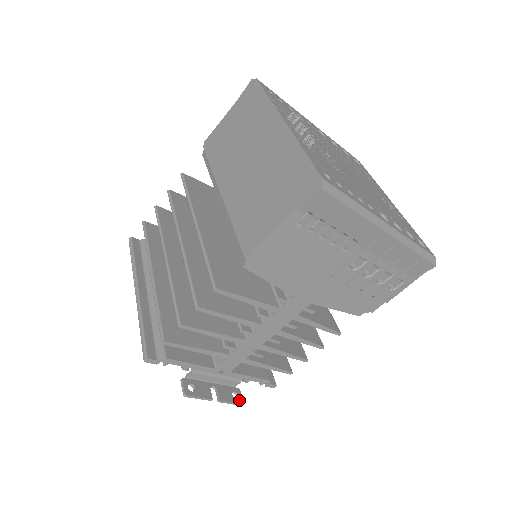
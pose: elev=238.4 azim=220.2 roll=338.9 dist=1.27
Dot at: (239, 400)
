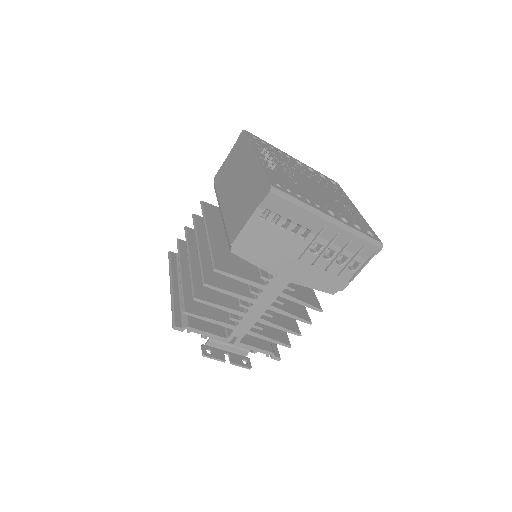
Dot at: (248, 365)
